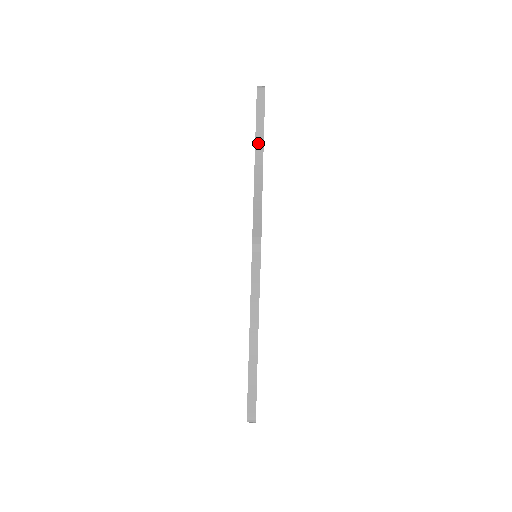
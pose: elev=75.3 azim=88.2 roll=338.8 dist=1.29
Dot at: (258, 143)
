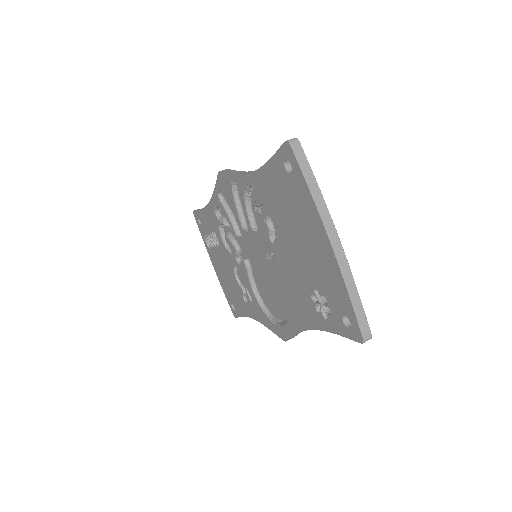
Dot at: occluded
